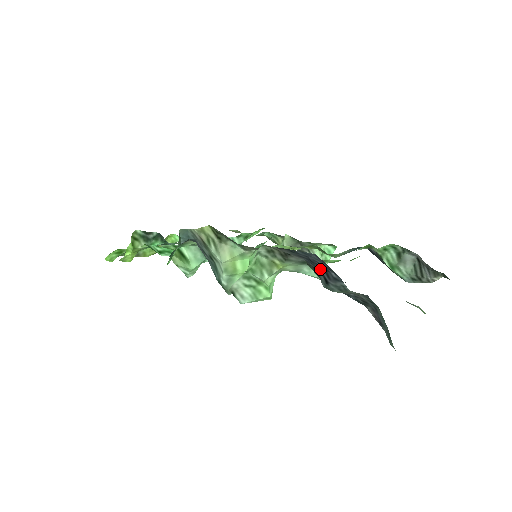
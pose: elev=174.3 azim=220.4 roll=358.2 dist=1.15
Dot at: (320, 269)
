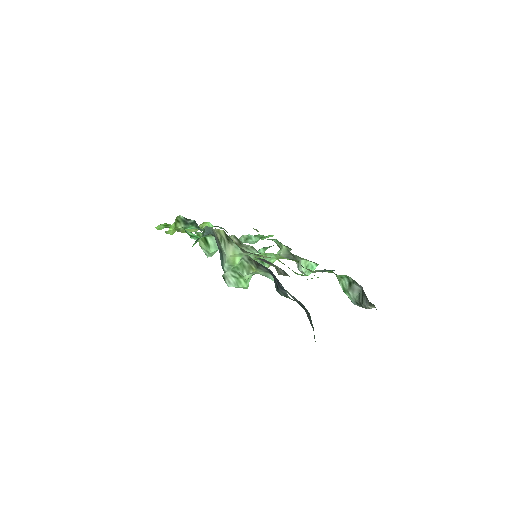
Dot at: (275, 279)
